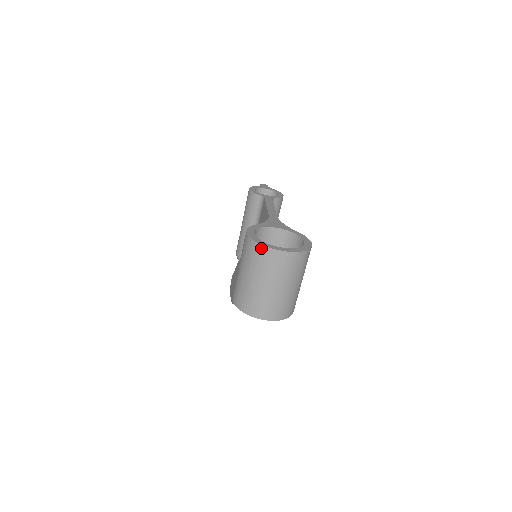
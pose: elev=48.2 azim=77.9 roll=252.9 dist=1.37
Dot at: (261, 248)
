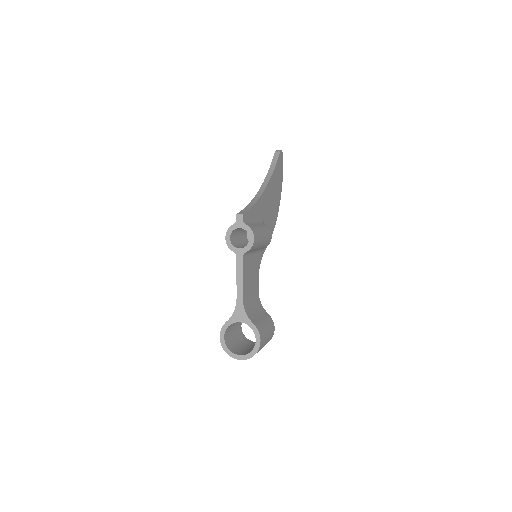
Dot at: (229, 354)
